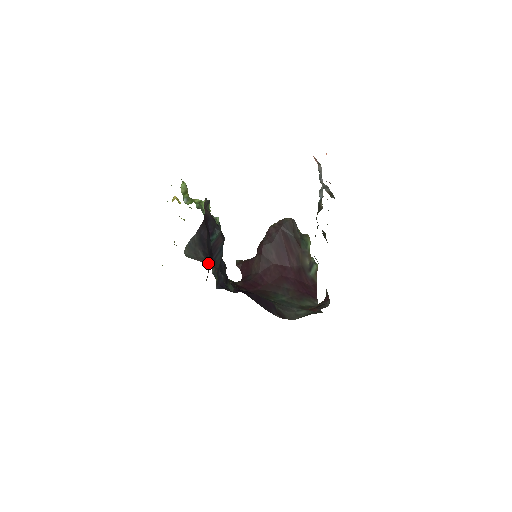
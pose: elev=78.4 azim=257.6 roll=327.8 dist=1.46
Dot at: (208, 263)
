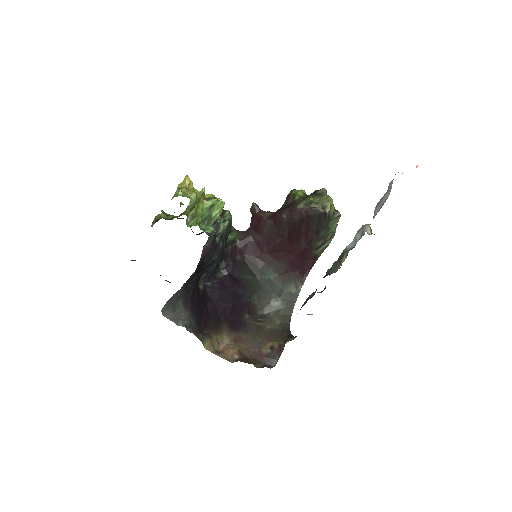
Dot at: (181, 324)
